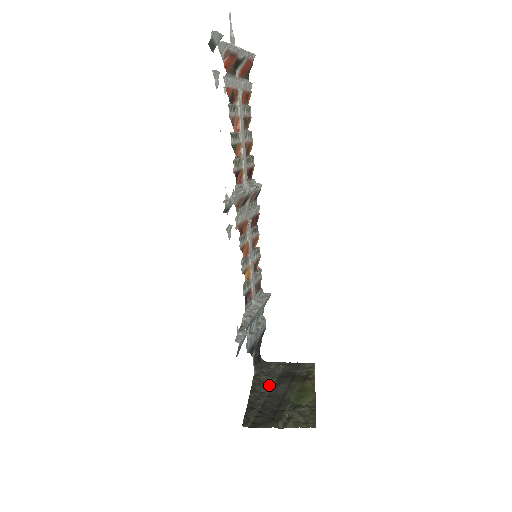
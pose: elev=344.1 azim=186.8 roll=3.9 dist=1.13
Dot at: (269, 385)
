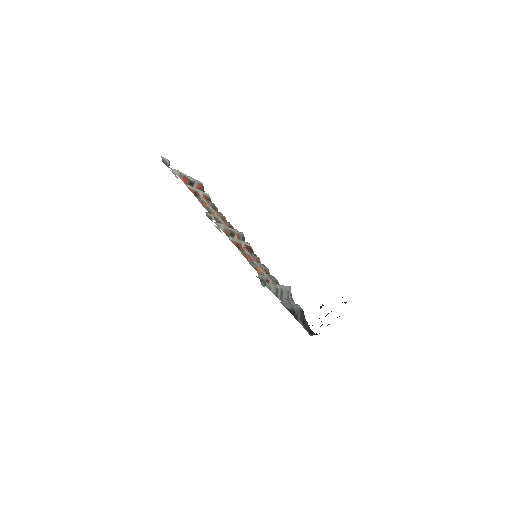
Dot at: occluded
